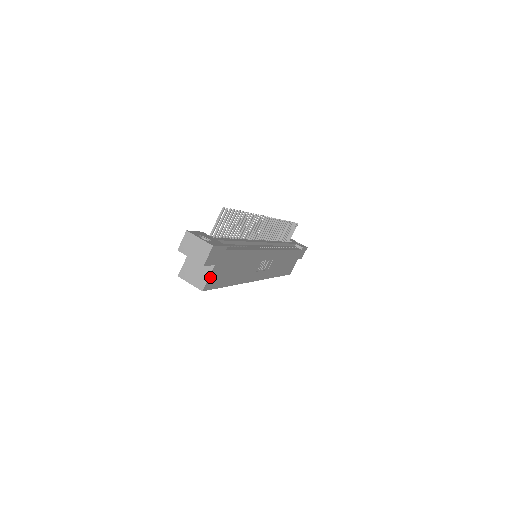
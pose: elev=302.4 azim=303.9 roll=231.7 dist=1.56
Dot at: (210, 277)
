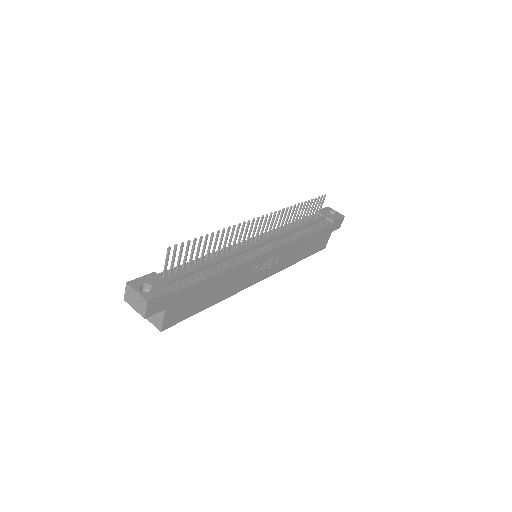
Dot at: (165, 318)
